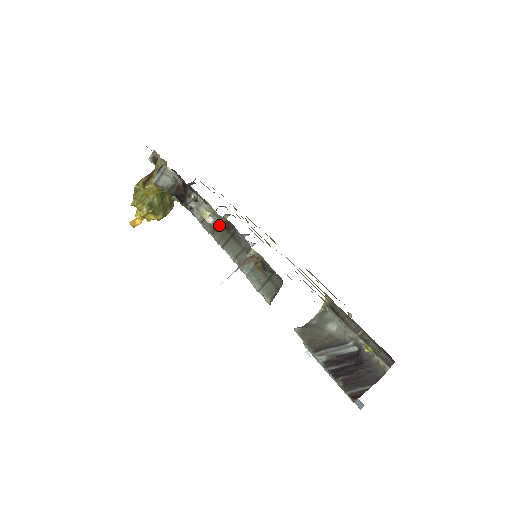
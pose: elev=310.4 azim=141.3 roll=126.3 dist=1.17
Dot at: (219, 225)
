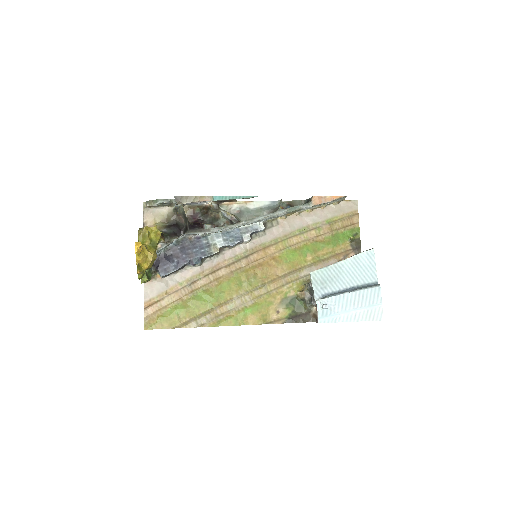
Dot at: (239, 221)
